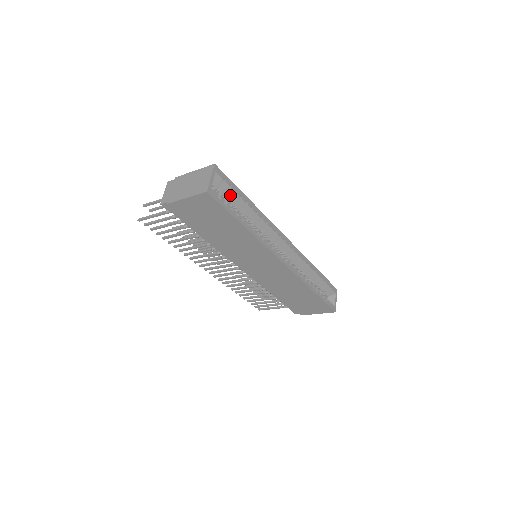
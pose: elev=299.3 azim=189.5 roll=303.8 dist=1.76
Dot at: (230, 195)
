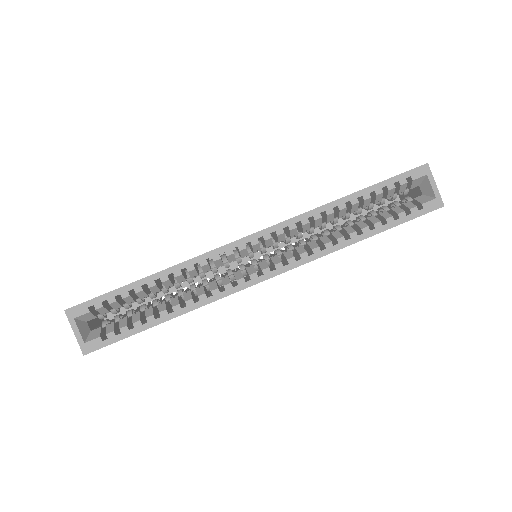
Dot at: occluded
